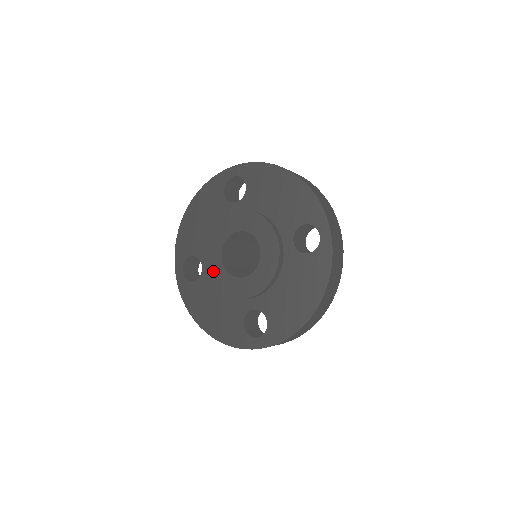
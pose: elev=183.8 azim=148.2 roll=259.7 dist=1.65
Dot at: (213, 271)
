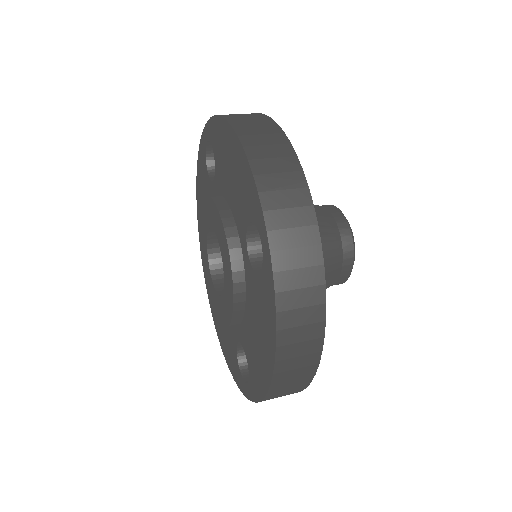
Dot at: (207, 279)
